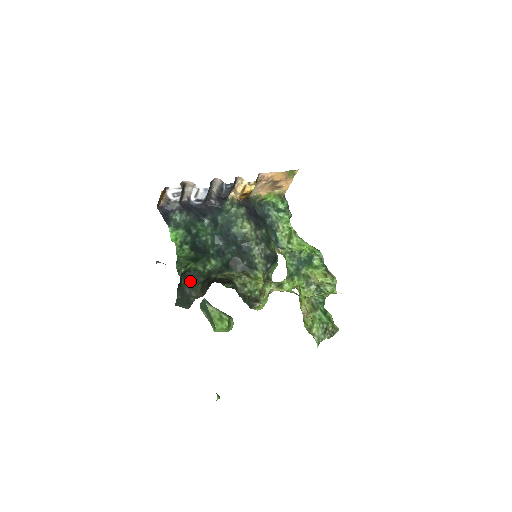
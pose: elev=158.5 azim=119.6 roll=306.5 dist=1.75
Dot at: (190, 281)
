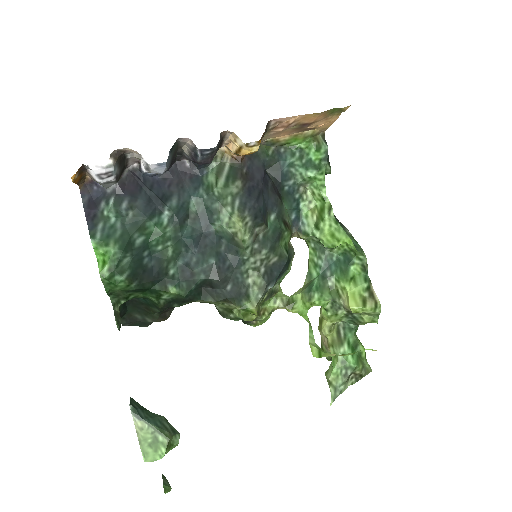
Dot at: (140, 308)
